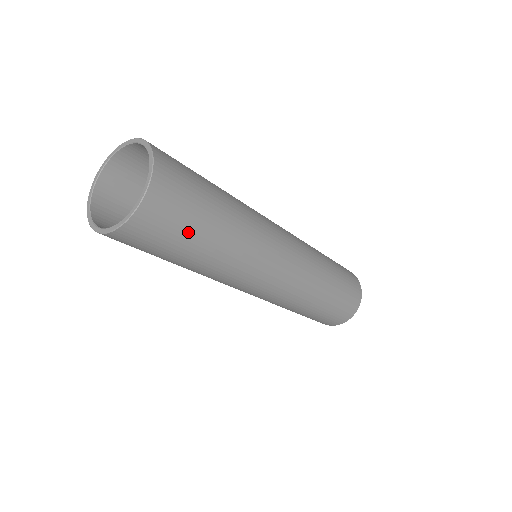
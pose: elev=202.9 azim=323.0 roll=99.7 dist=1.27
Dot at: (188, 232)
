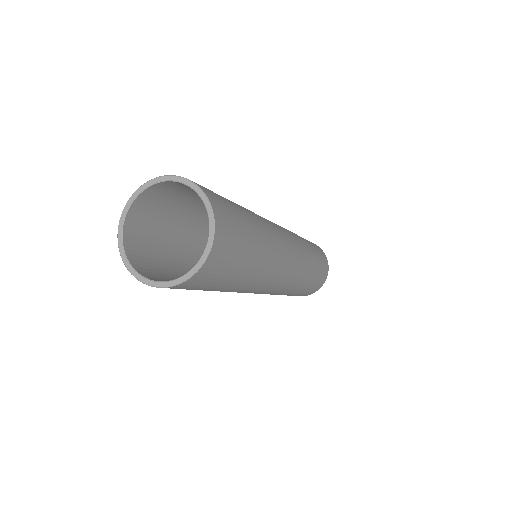
Dot at: (234, 269)
